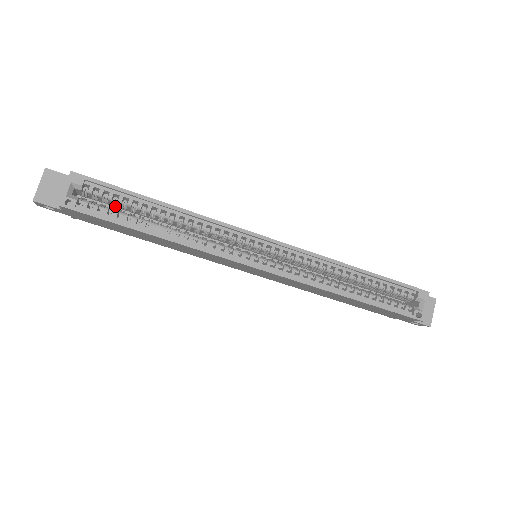
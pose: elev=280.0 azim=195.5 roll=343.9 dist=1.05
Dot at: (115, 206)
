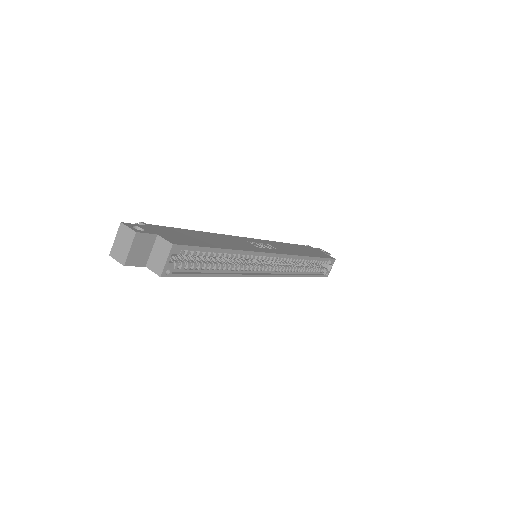
Dot at: occluded
